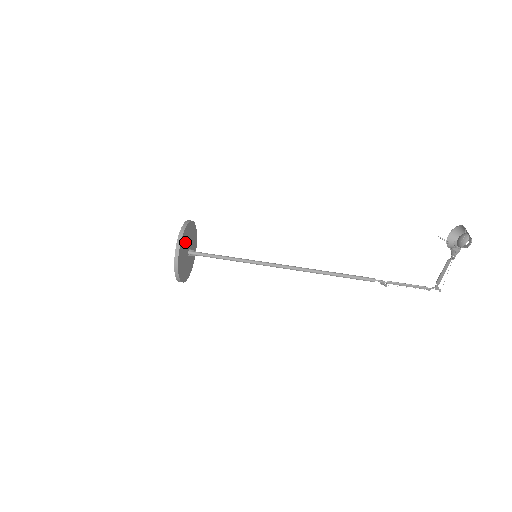
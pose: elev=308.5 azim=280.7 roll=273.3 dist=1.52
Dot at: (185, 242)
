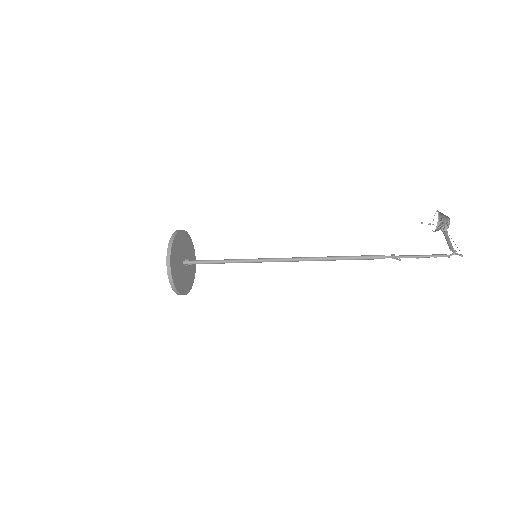
Dot at: (189, 252)
